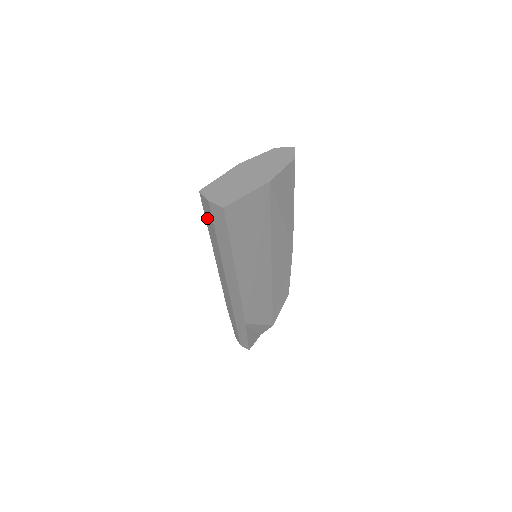
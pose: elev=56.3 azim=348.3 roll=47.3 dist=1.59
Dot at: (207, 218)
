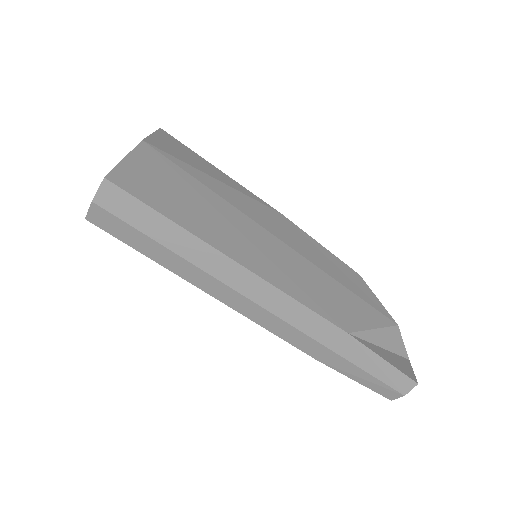
Dot at: (129, 241)
